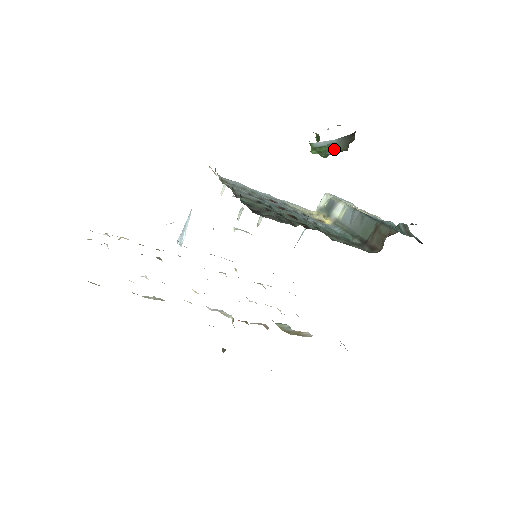
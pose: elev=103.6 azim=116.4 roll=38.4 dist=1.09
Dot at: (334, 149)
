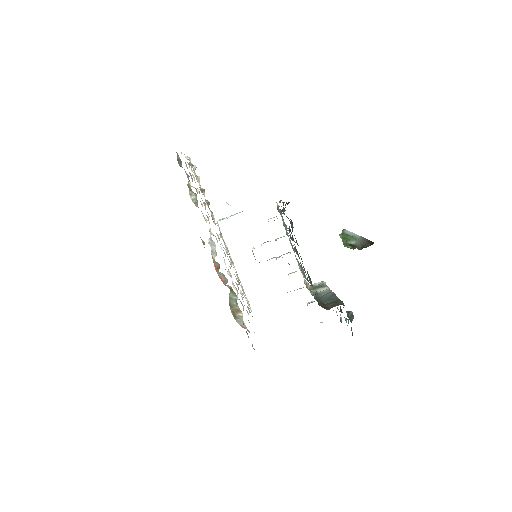
Dot at: (353, 241)
